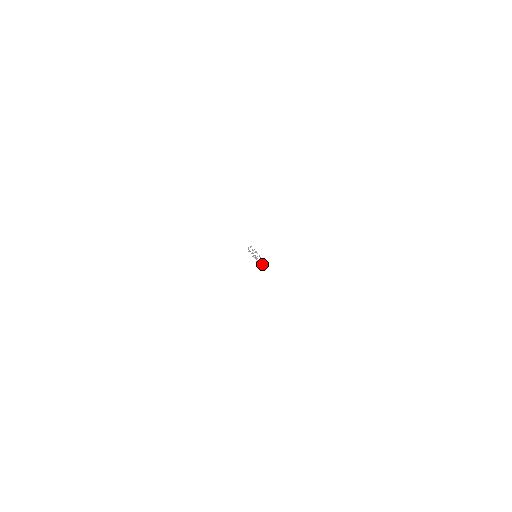
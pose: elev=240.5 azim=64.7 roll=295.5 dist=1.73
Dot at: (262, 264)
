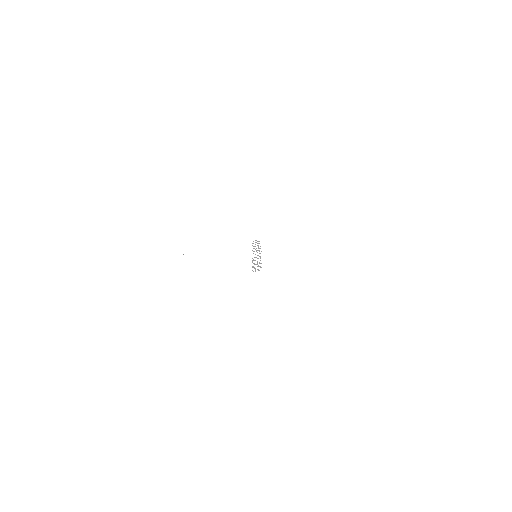
Dot at: occluded
